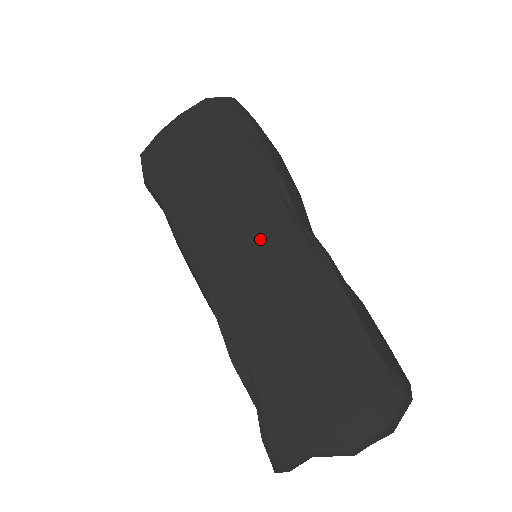
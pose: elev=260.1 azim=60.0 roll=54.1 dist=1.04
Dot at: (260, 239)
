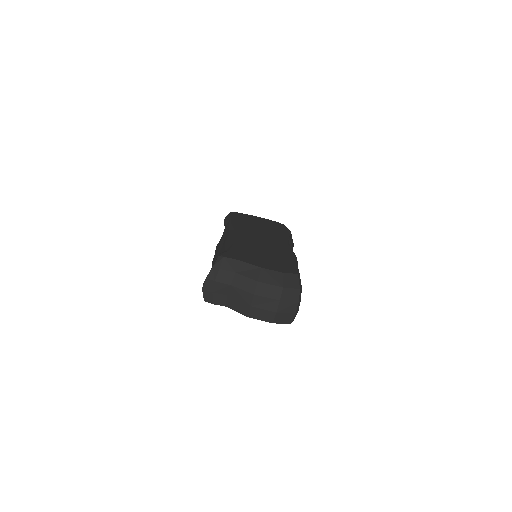
Dot at: (269, 240)
